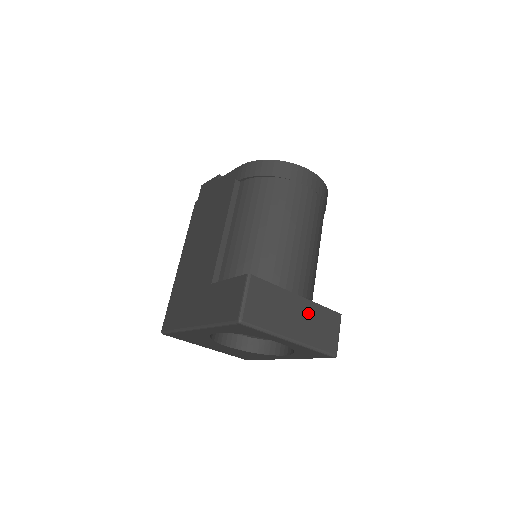
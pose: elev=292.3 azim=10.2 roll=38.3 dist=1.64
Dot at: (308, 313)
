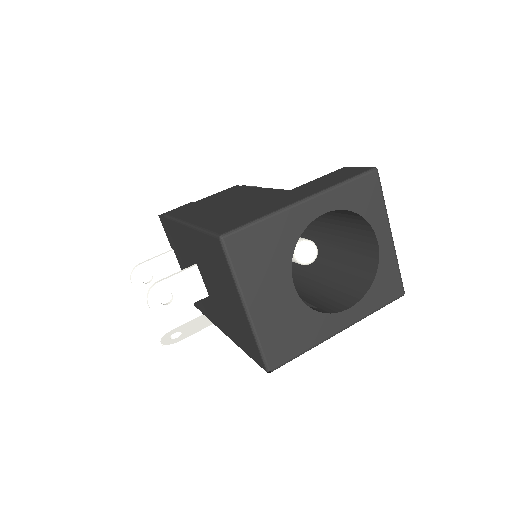
Dot at: occluded
